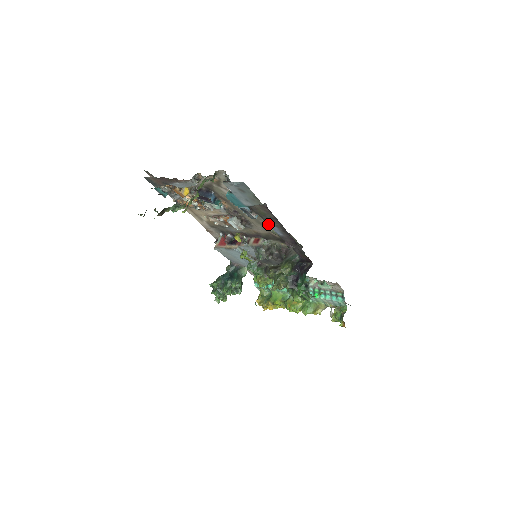
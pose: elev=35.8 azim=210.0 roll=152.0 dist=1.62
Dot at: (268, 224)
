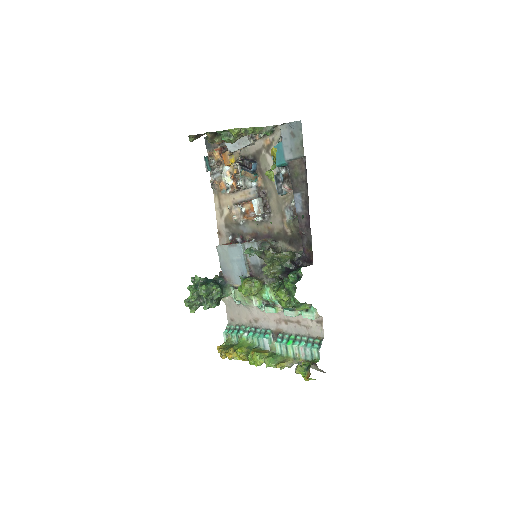
Dot at: (294, 193)
